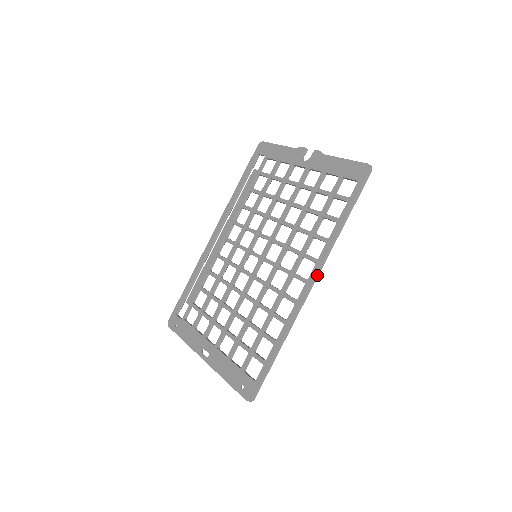
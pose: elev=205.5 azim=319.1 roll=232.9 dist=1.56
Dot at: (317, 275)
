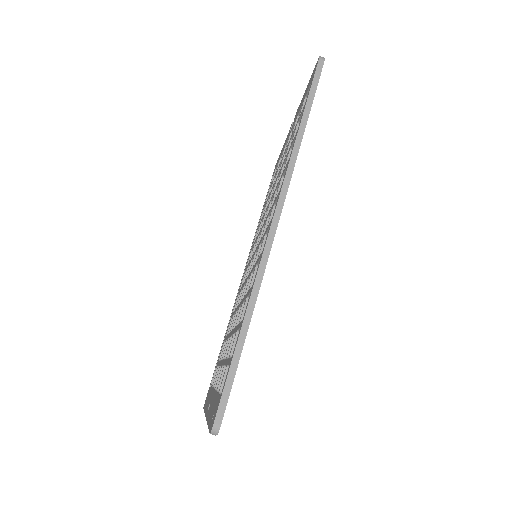
Dot at: (280, 204)
